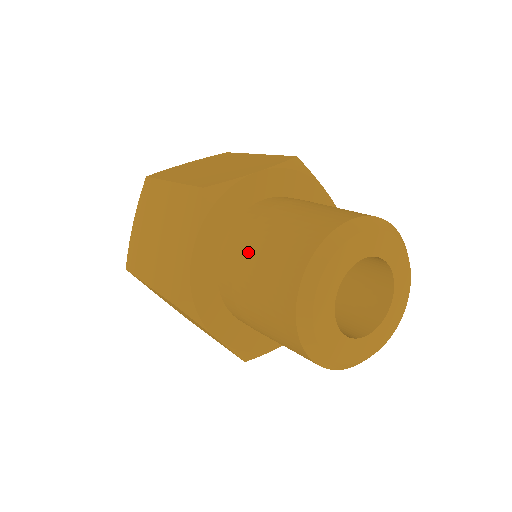
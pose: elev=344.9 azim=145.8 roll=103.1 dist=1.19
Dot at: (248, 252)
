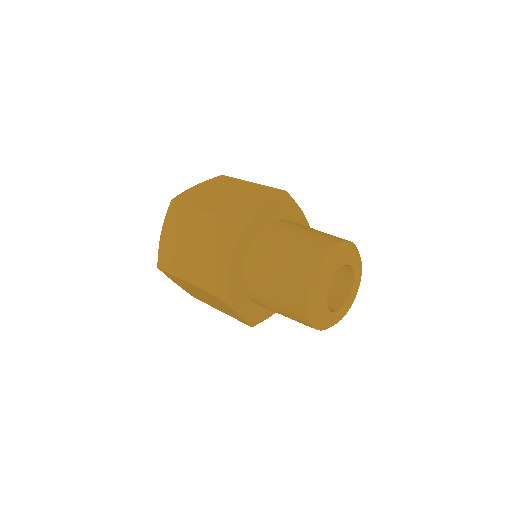
Dot at: (269, 263)
